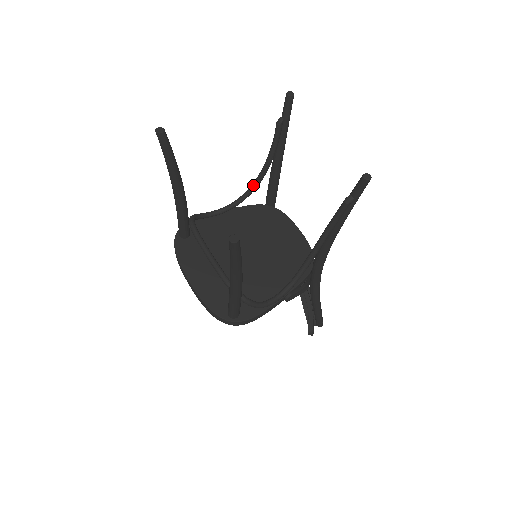
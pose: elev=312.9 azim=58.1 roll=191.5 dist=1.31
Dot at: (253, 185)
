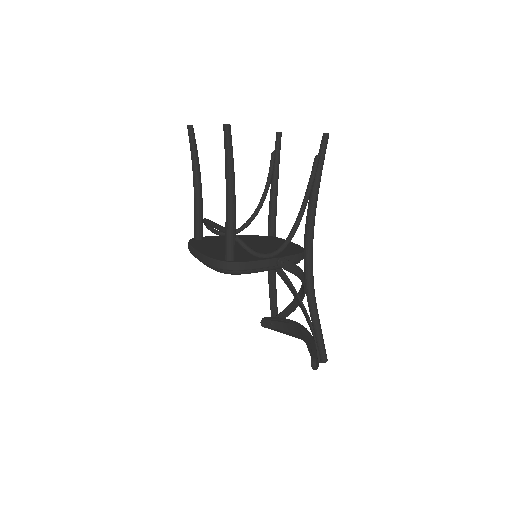
Dot at: (256, 209)
